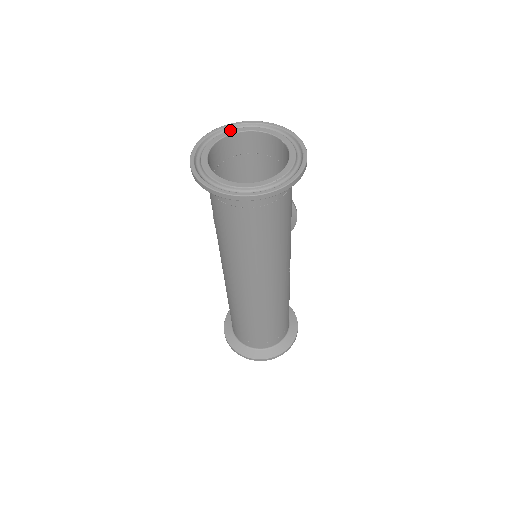
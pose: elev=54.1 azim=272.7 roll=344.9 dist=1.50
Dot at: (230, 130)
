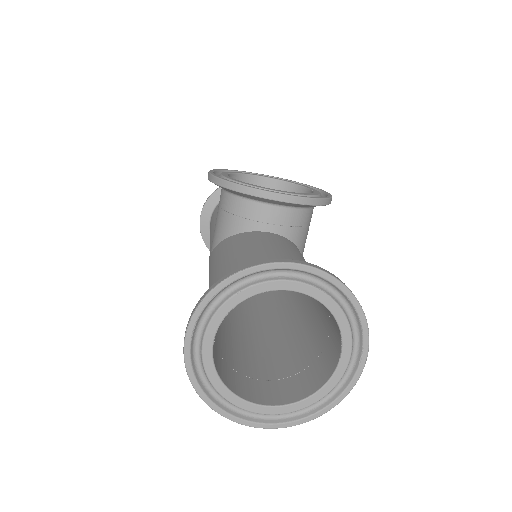
Dot at: (261, 284)
